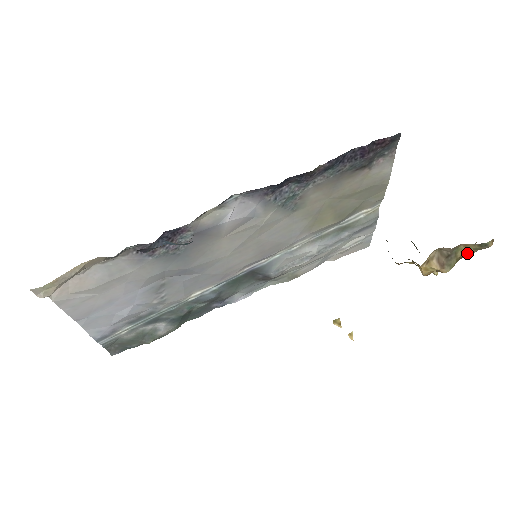
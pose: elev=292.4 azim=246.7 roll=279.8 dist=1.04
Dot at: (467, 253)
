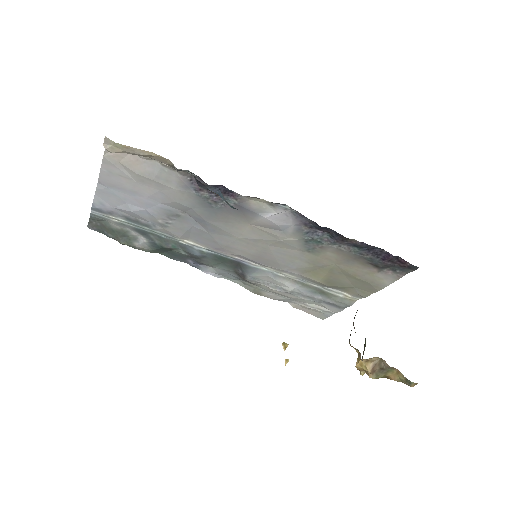
Dot at: (394, 378)
